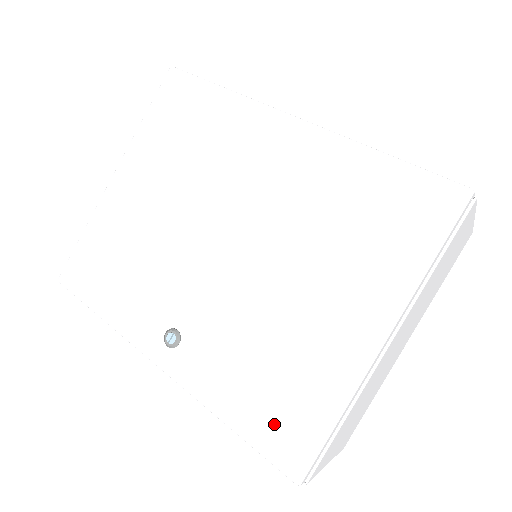
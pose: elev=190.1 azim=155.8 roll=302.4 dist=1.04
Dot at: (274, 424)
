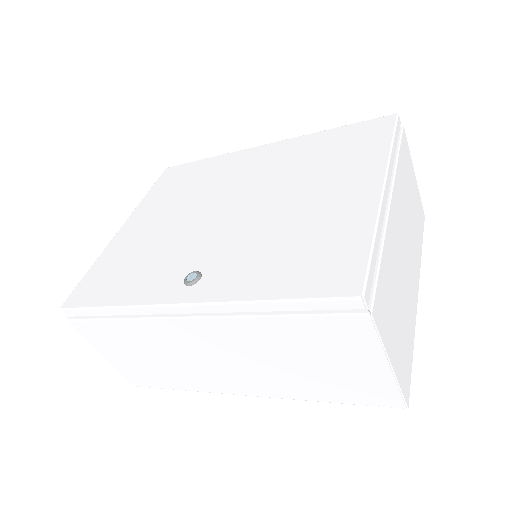
Dot at: (316, 273)
